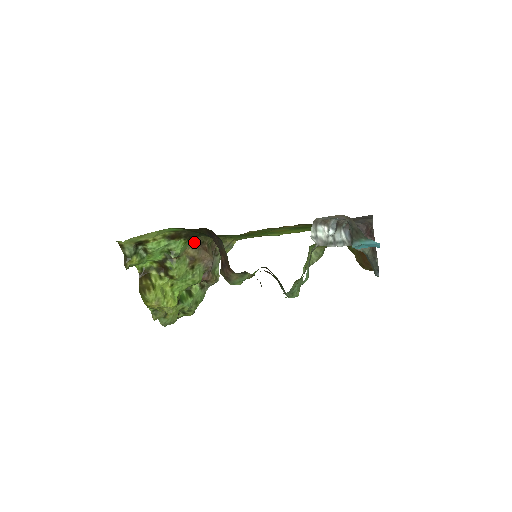
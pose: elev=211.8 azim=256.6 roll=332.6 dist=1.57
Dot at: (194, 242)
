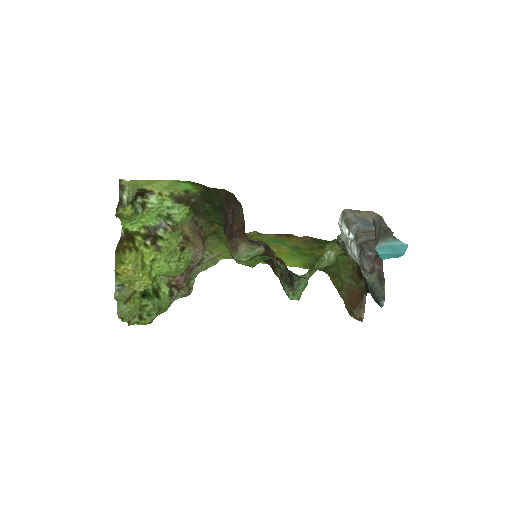
Dot at: (193, 223)
